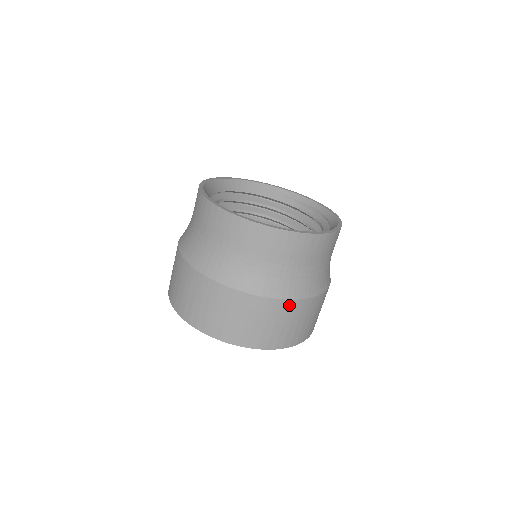
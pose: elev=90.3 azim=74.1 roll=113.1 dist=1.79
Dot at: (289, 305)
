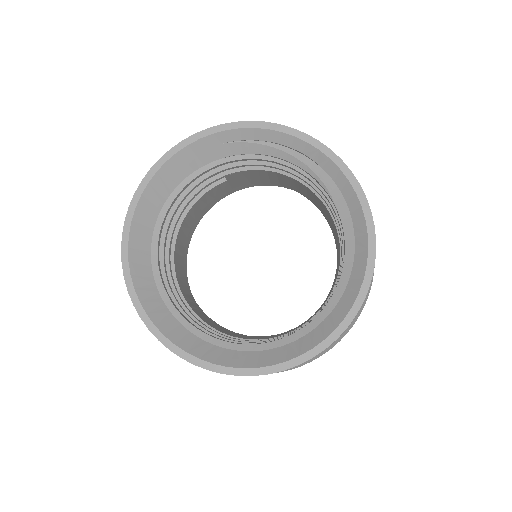
Dot at: occluded
